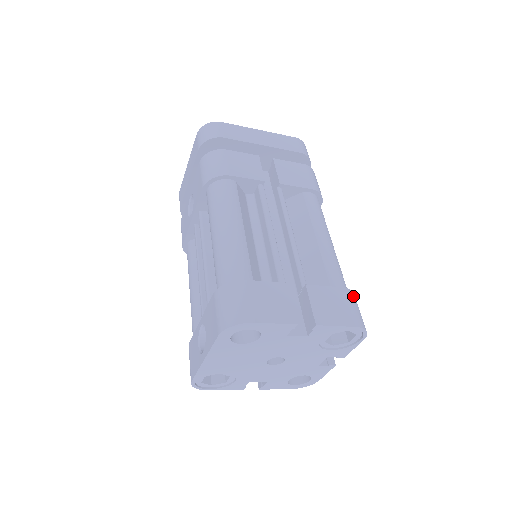
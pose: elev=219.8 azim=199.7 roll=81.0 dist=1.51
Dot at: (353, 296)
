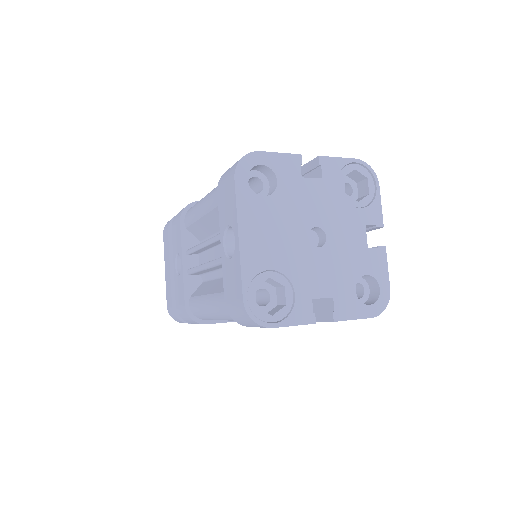
Dot at: occluded
